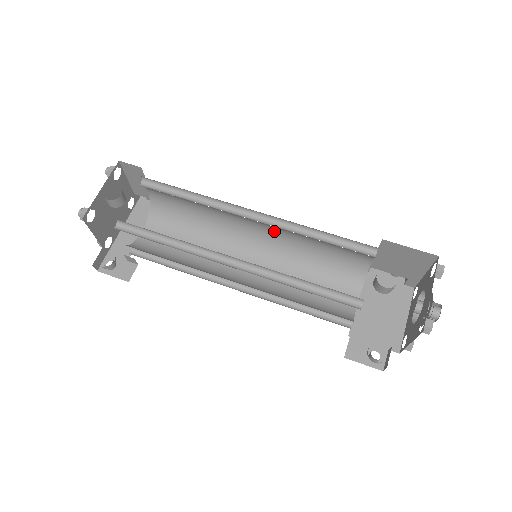
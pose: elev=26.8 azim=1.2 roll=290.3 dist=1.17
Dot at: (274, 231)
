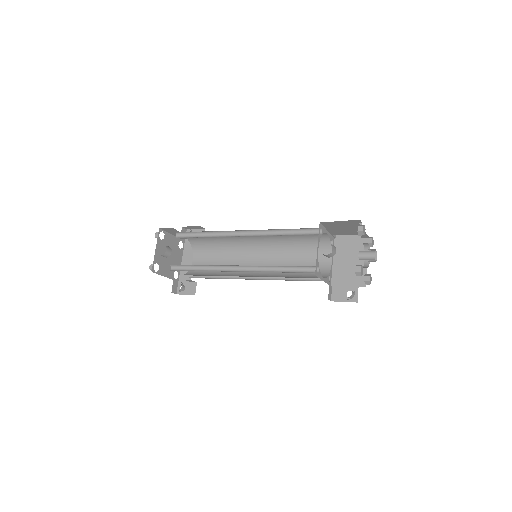
Dot at: occluded
